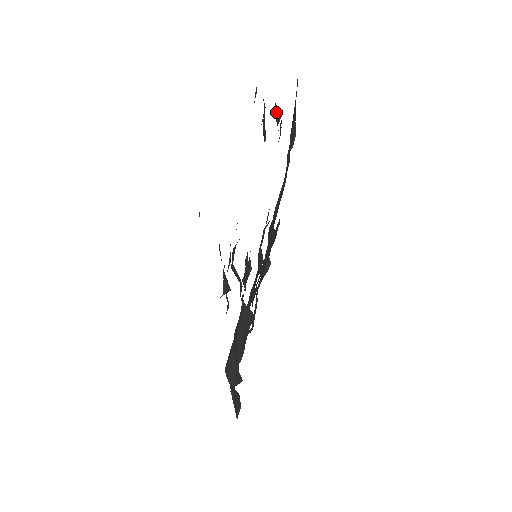
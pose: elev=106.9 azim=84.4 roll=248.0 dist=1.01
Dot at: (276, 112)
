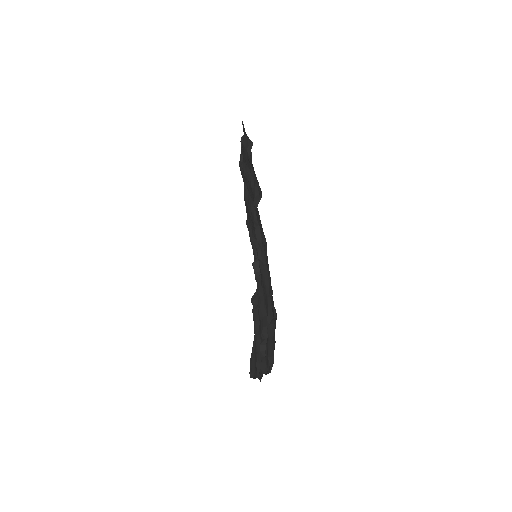
Dot at: (266, 351)
